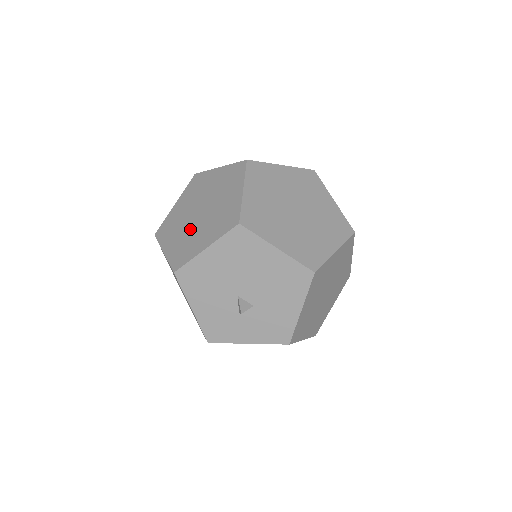
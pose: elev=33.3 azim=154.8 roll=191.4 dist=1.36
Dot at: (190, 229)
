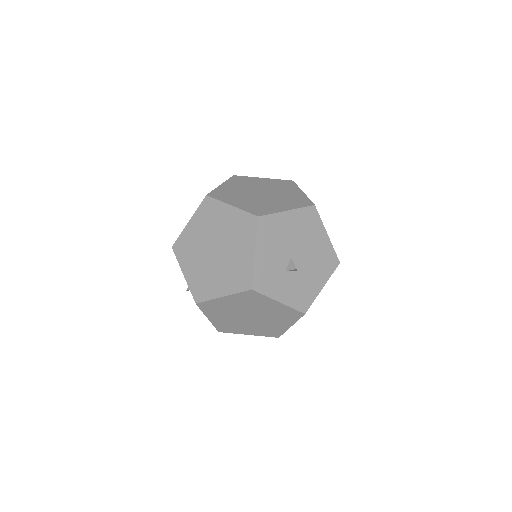
Dot at: (258, 199)
